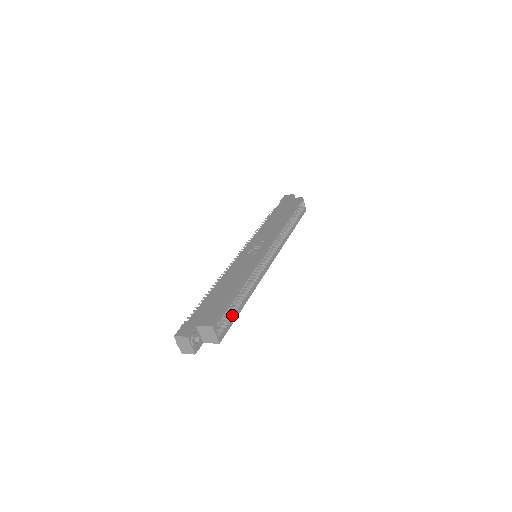
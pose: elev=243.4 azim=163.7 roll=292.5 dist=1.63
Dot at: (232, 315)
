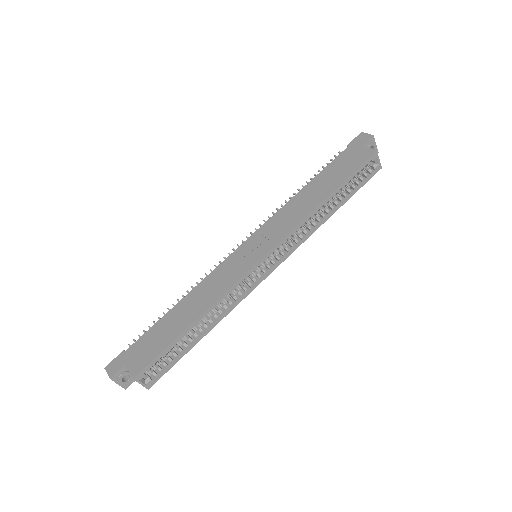
Dot at: (175, 356)
